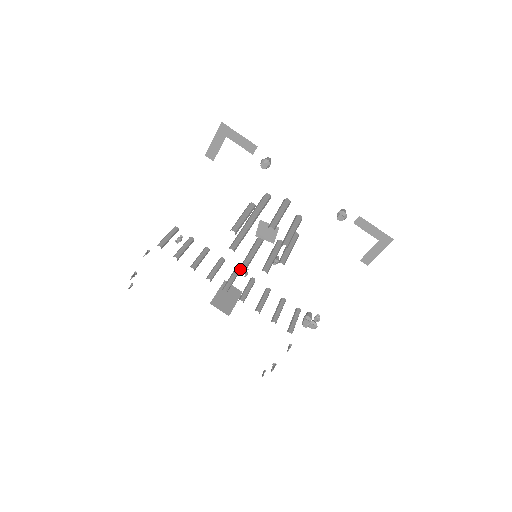
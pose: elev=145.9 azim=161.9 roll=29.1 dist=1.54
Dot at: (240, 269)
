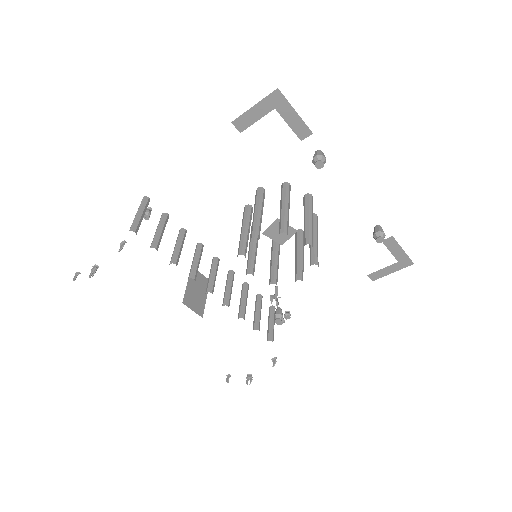
Dot at: (272, 298)
